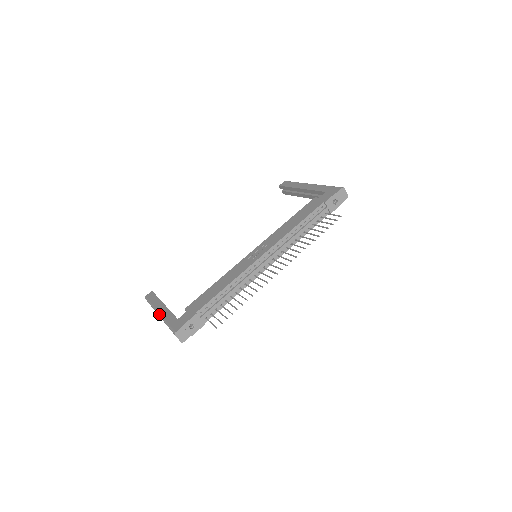
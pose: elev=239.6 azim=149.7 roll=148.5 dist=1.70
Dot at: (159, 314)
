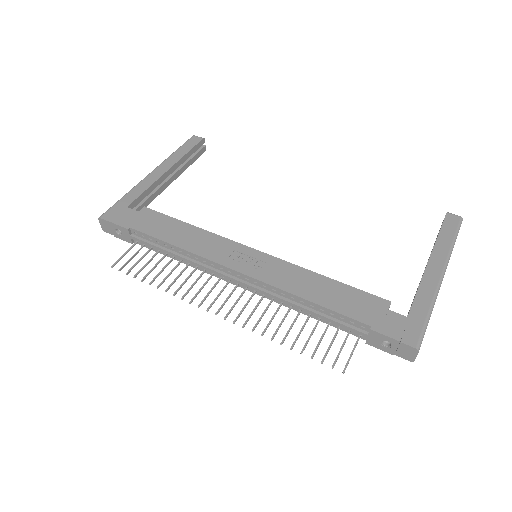
Dot at: (147, 175)
